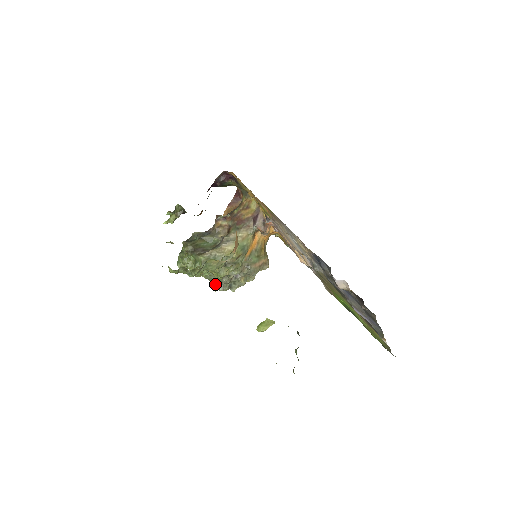
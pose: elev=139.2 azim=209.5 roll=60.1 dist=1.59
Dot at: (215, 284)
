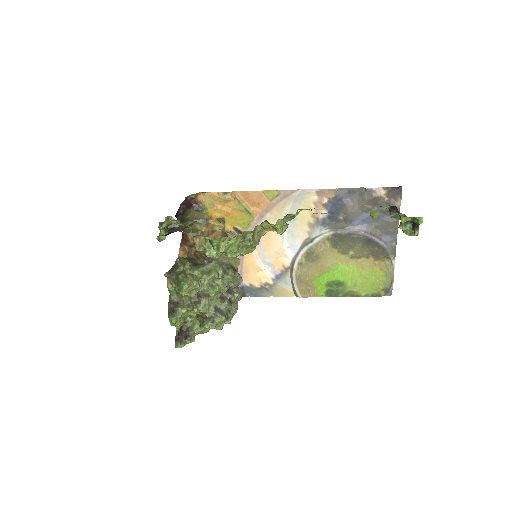
Dot at: (212, 317)
